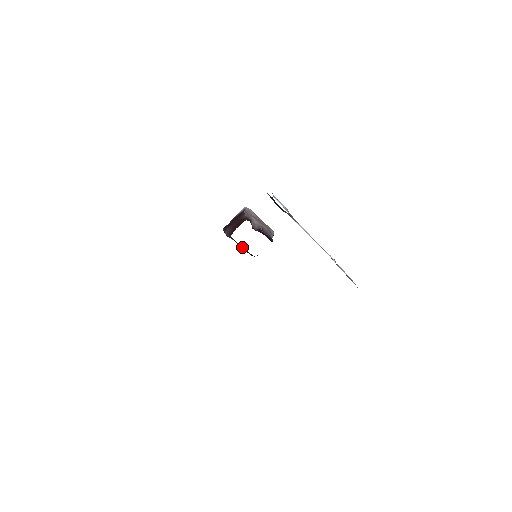
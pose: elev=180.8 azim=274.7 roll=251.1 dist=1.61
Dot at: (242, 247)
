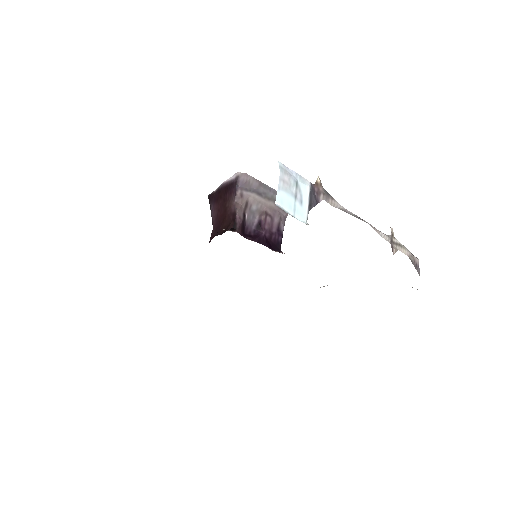
Dot at: occluded
